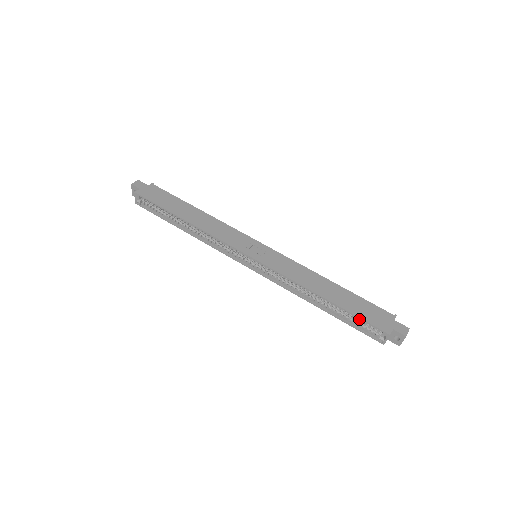
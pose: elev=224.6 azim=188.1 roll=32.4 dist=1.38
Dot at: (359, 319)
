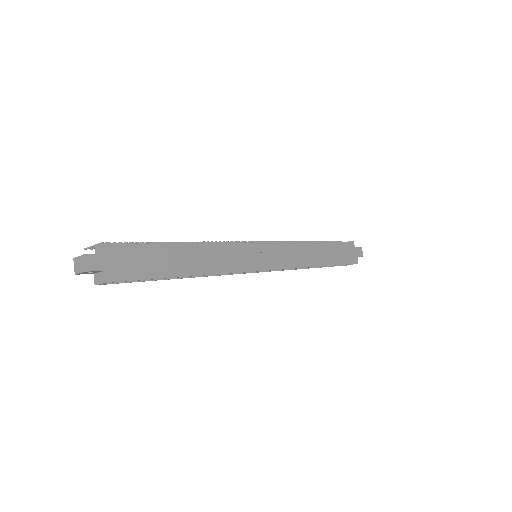
Dot at: occluded
